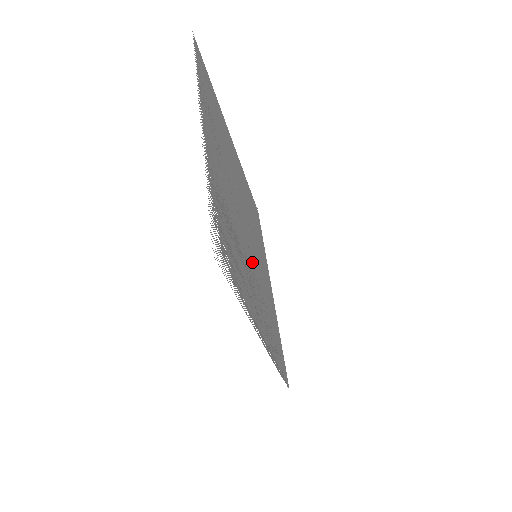
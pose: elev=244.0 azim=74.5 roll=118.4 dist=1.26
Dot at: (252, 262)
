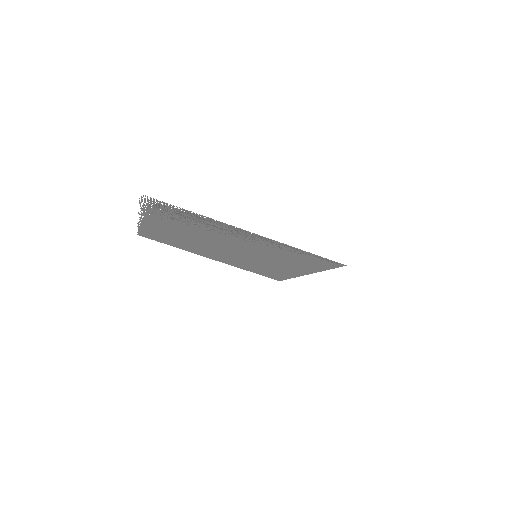
Dot at: (241, 246)
